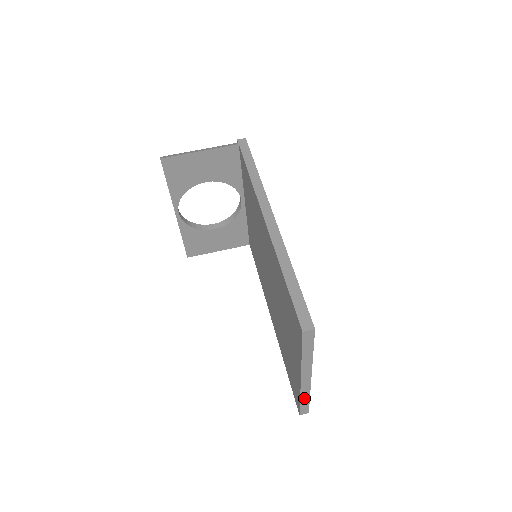
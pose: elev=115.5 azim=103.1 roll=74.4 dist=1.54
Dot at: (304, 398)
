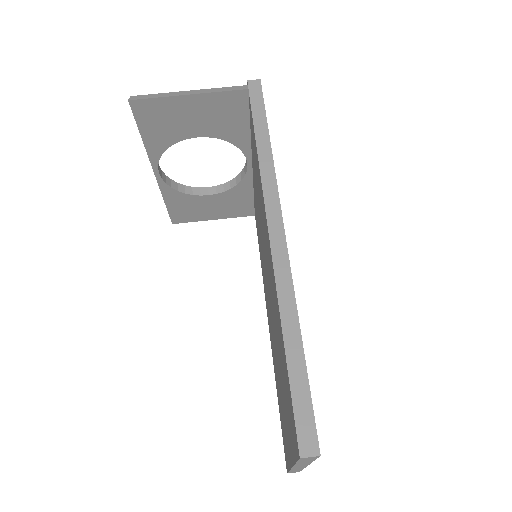
Dot at: (295, 470)
